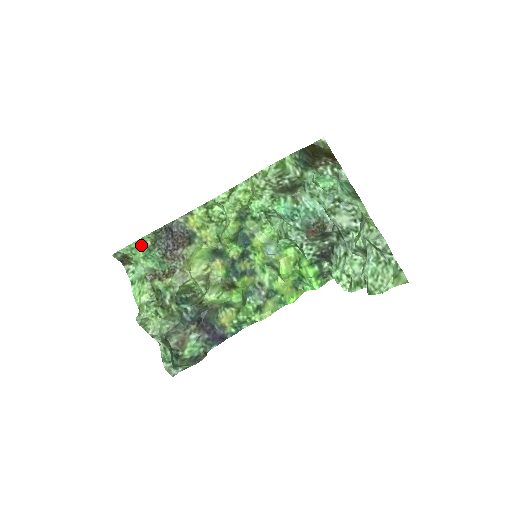
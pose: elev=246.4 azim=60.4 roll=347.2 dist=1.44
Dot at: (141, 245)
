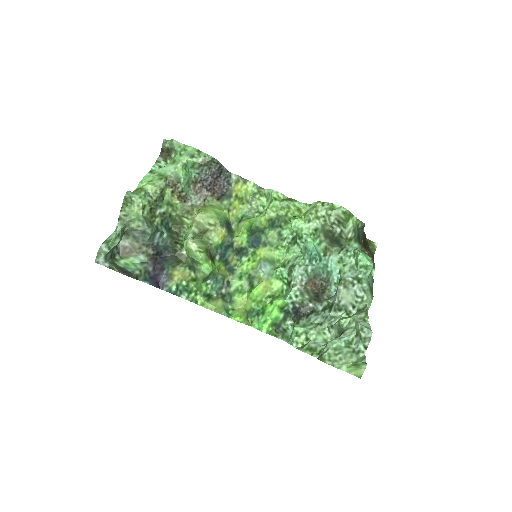
Dot at: (194, 154)
